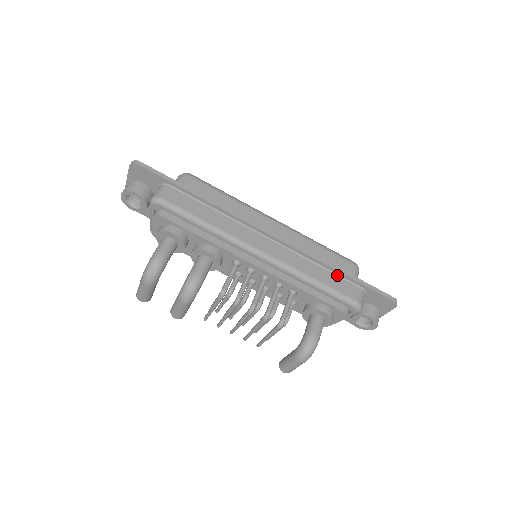
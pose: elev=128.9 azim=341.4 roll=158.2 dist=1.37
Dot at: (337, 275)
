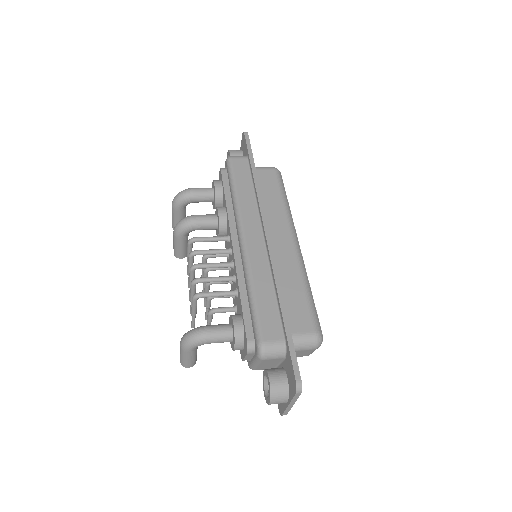
Dot at: (278, 310)
